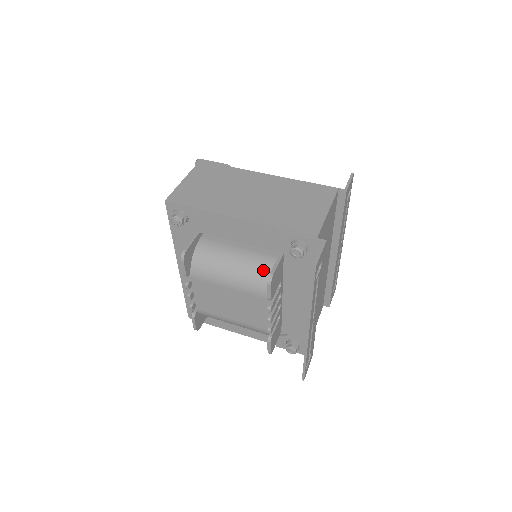
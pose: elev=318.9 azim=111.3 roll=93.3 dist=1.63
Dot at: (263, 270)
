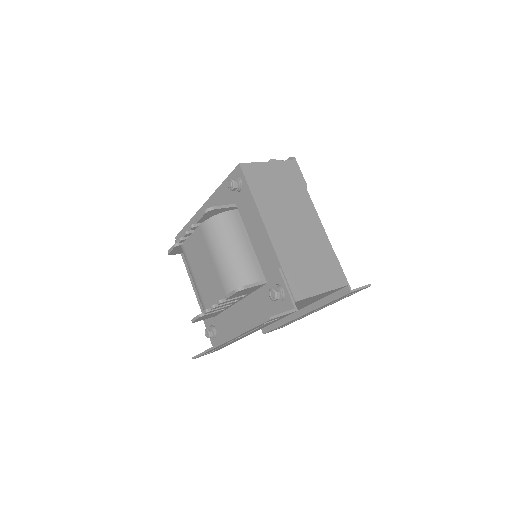
Dot at: (244, 277)
